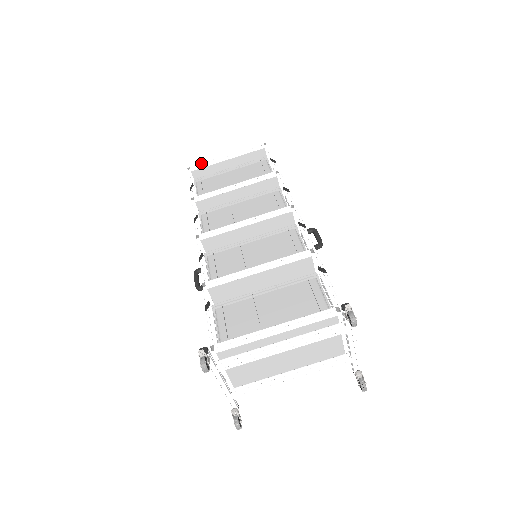
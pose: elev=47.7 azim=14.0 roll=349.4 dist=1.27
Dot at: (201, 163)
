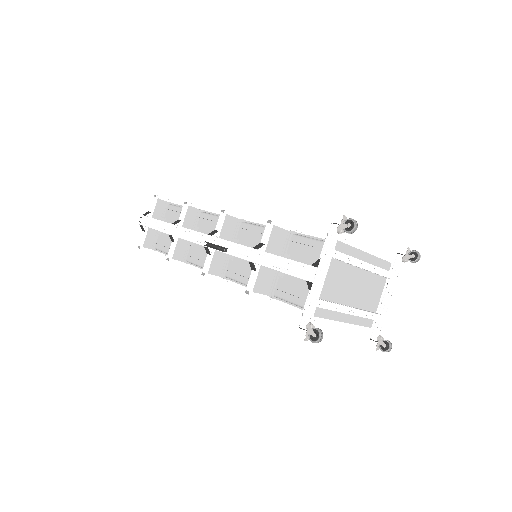
Dot at: occluded
